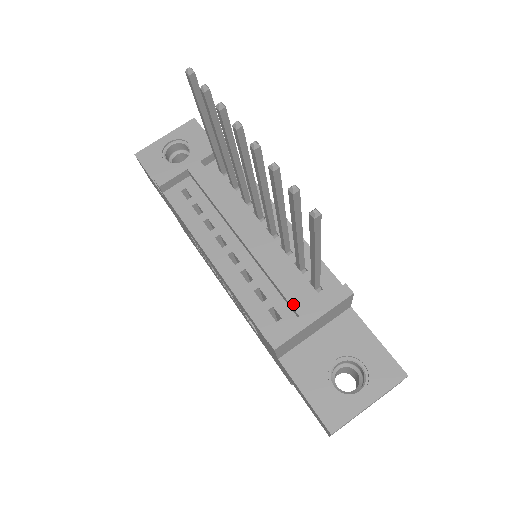
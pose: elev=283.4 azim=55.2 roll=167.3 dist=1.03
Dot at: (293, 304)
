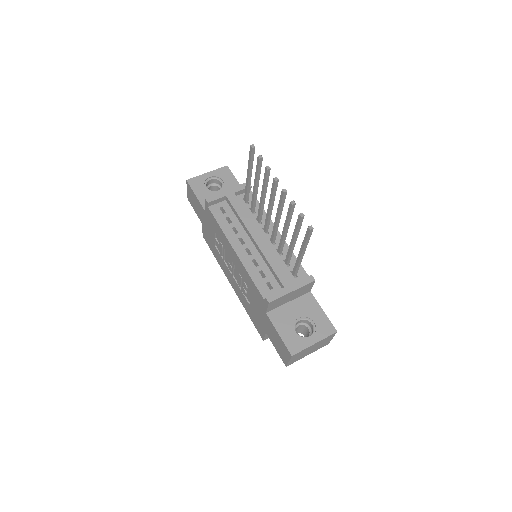
Dot at: (282, 281)
